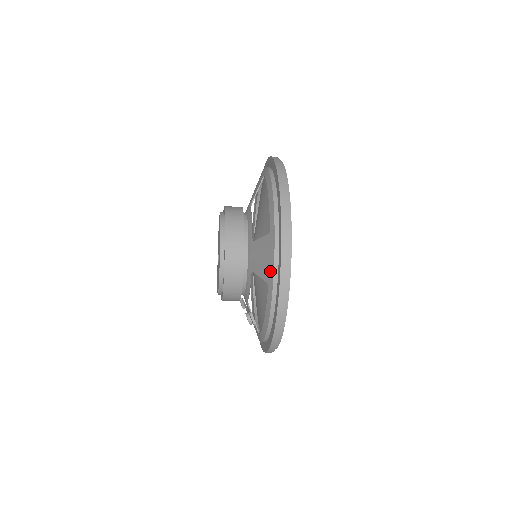
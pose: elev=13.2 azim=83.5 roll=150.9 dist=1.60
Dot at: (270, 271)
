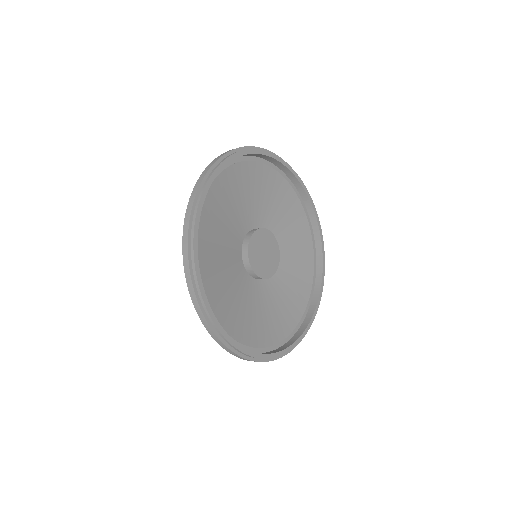
Dot at: occluded
